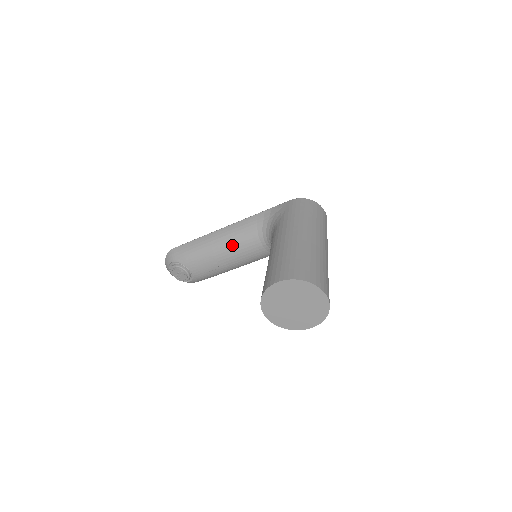
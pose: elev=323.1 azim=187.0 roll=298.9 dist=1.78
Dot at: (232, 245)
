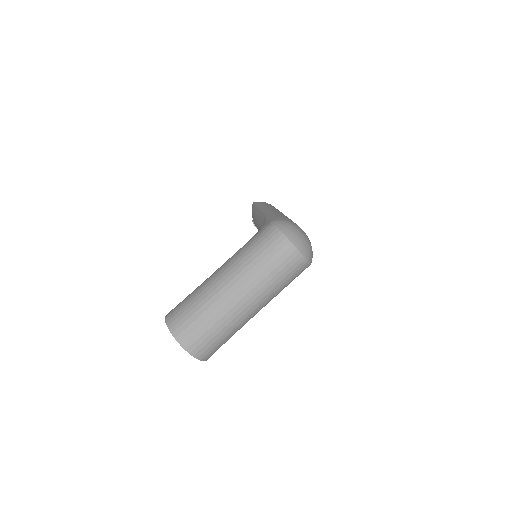
Dot at: occluded
